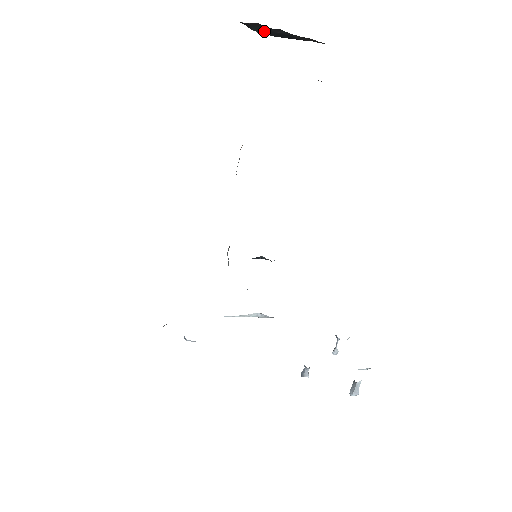
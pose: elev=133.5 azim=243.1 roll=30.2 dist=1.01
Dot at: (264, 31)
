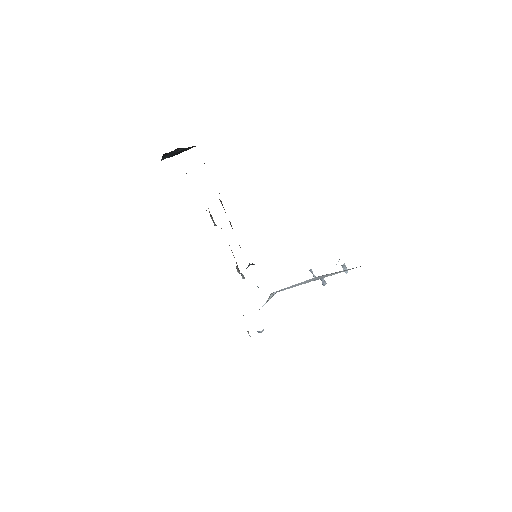
Dot at: (169, 156)
